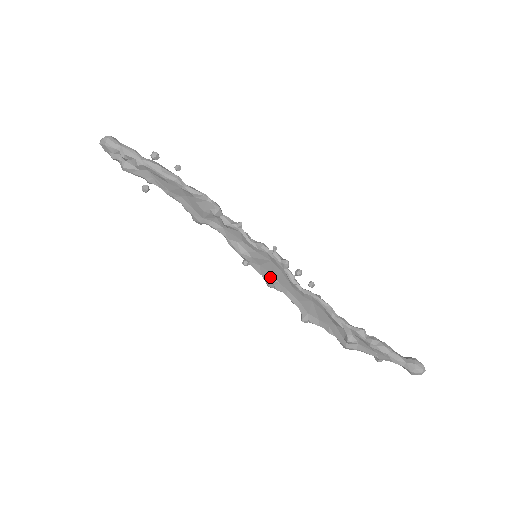
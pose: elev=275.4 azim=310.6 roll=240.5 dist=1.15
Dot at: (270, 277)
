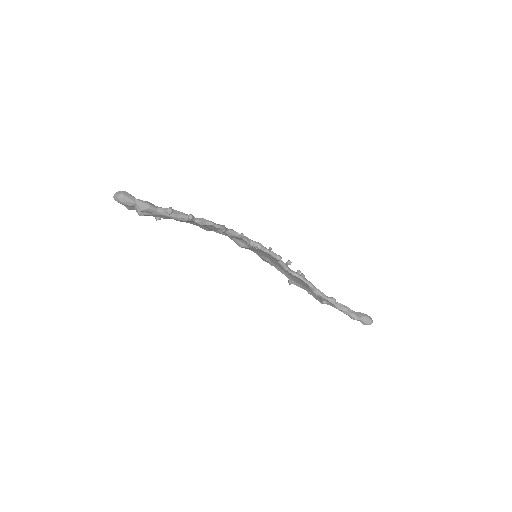
Dot at: (265, 258)
